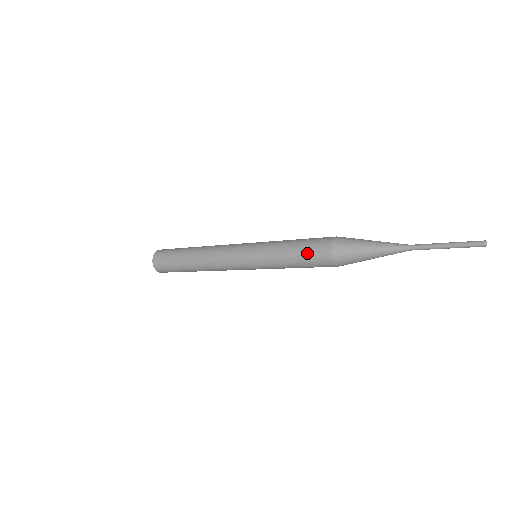
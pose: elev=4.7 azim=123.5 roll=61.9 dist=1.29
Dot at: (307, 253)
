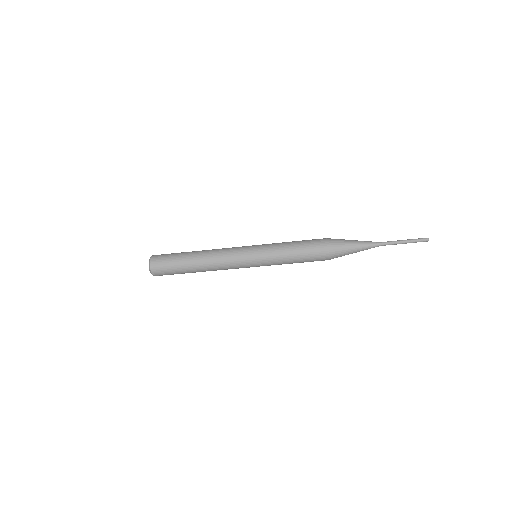
Dot at: (307, 248)
